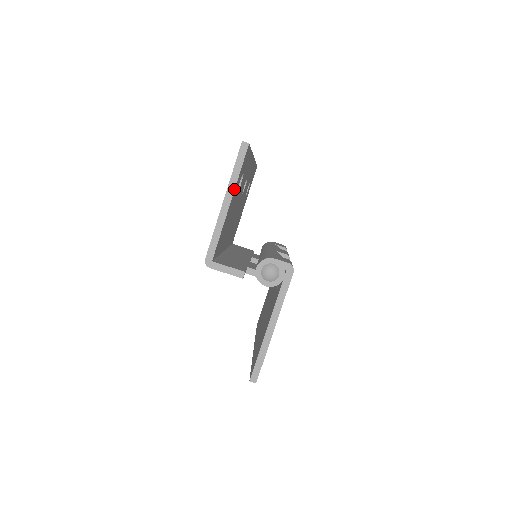
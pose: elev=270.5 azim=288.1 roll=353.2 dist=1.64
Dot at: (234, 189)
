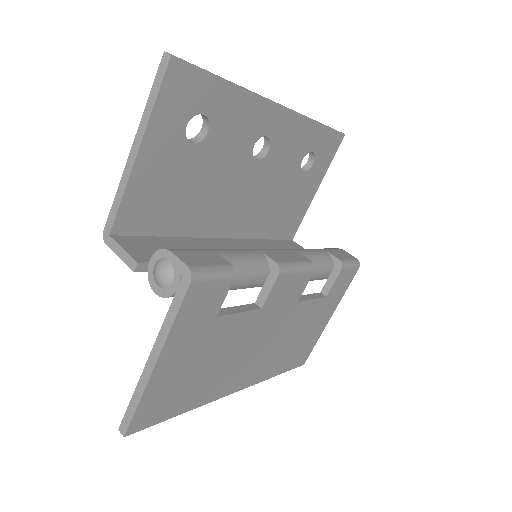
Dot at: (145, 129)
